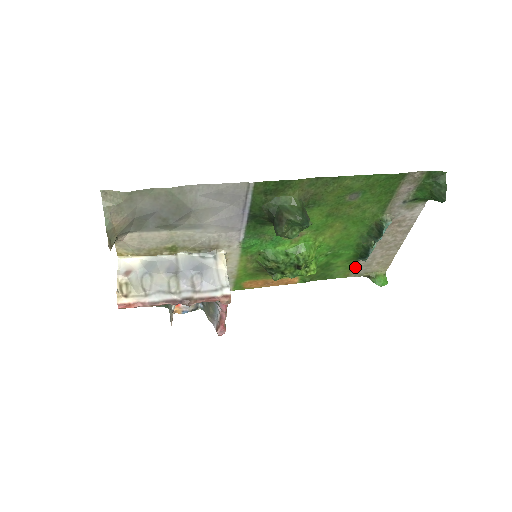
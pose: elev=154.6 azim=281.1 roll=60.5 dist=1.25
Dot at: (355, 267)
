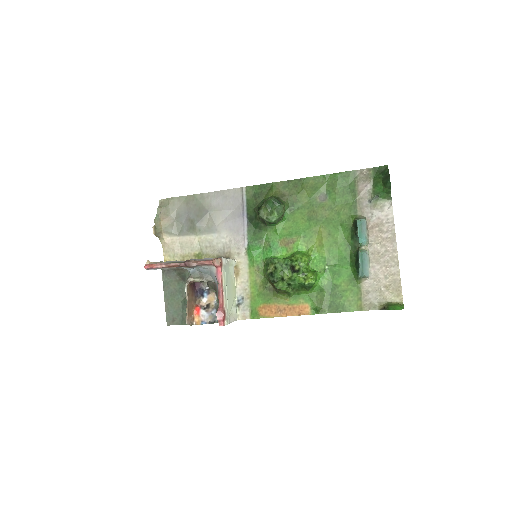
Dot at: (363, 293)
